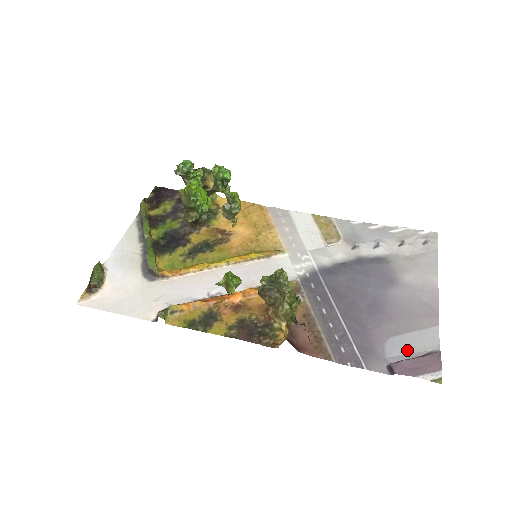
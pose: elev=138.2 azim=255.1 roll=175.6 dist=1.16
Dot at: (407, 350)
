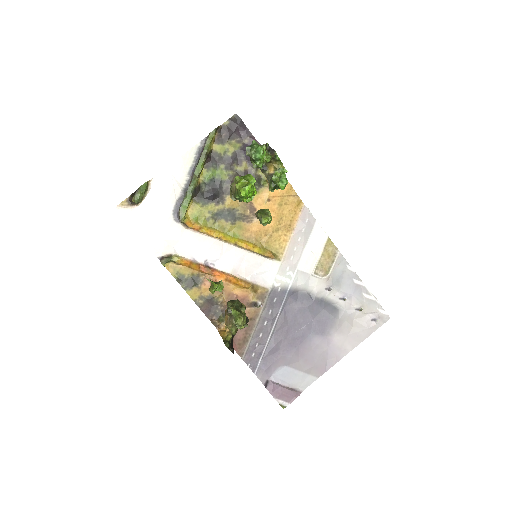
Dot at: (287, 379)
